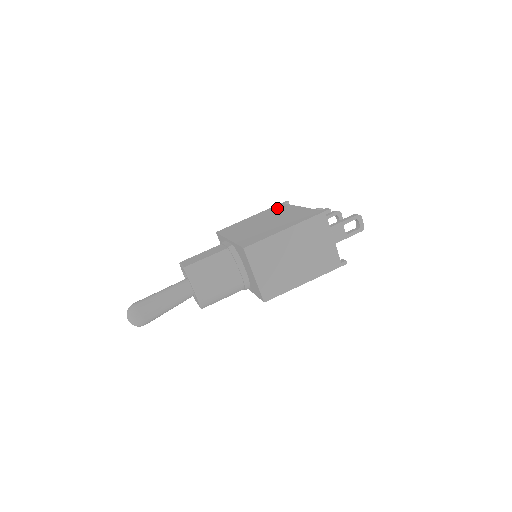
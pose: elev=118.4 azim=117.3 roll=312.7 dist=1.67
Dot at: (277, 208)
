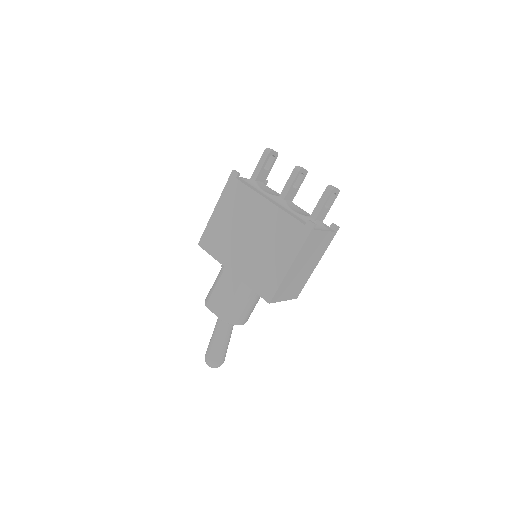
Dot at: (236, 194)
